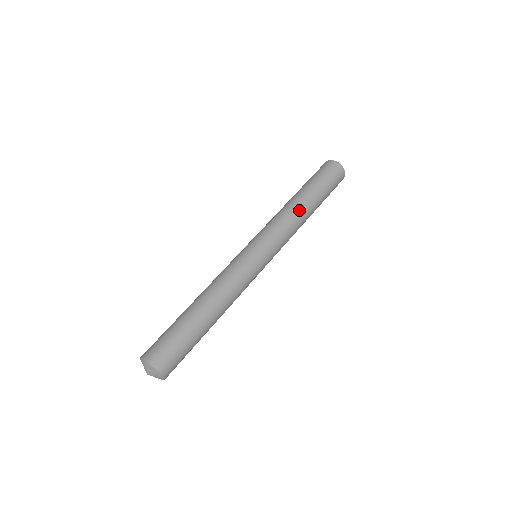
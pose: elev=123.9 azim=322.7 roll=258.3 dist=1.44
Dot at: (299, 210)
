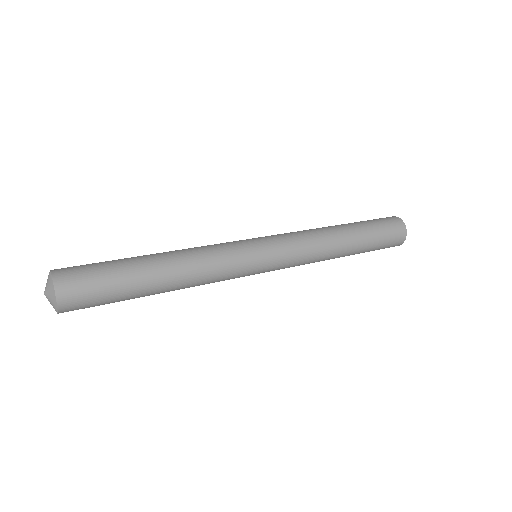
Dot at: (329, 231)
